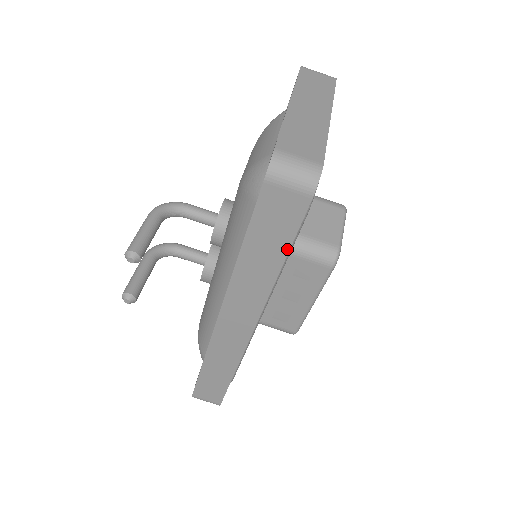
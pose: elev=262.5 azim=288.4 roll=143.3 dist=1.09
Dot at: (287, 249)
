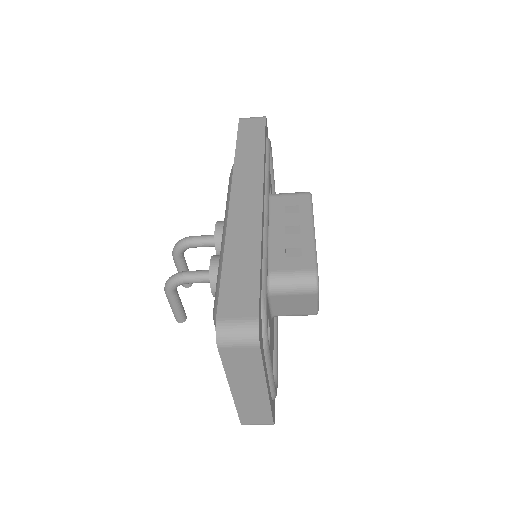
Dot at: occluded
